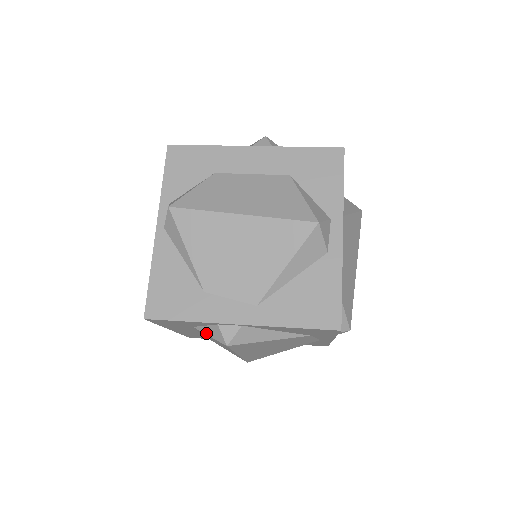
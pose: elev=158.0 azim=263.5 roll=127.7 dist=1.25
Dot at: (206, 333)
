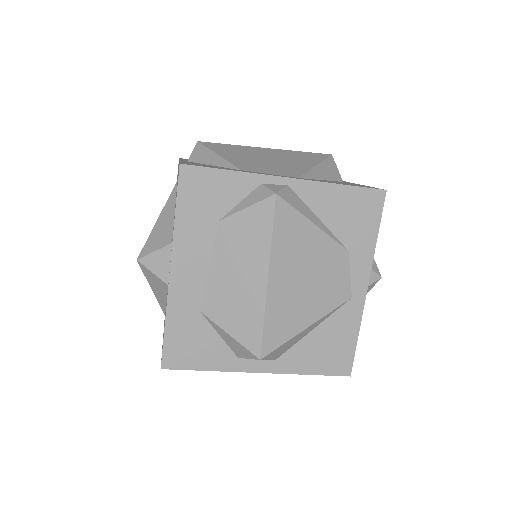
Dot at: (242, 208)
